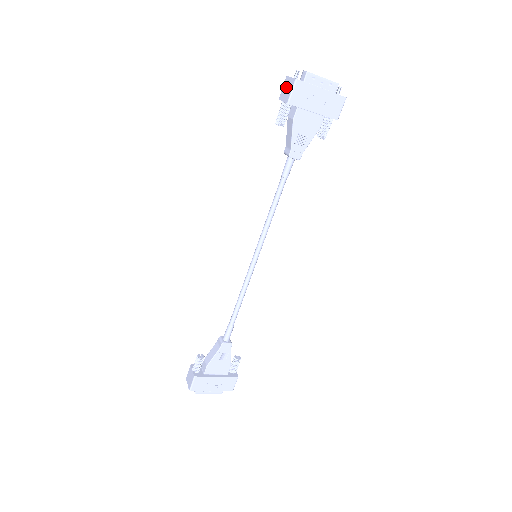
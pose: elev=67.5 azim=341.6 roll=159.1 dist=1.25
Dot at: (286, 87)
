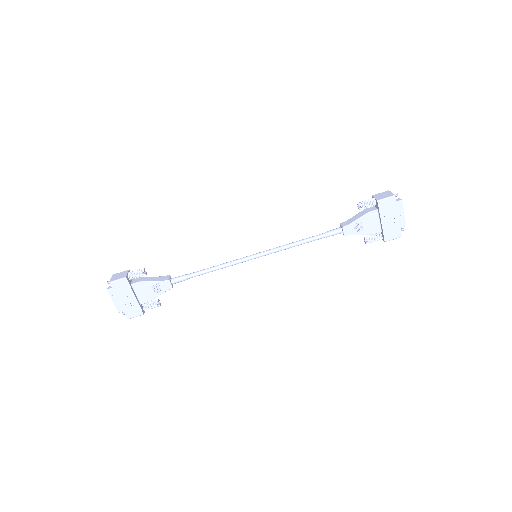
Dot at: (384, 194)
